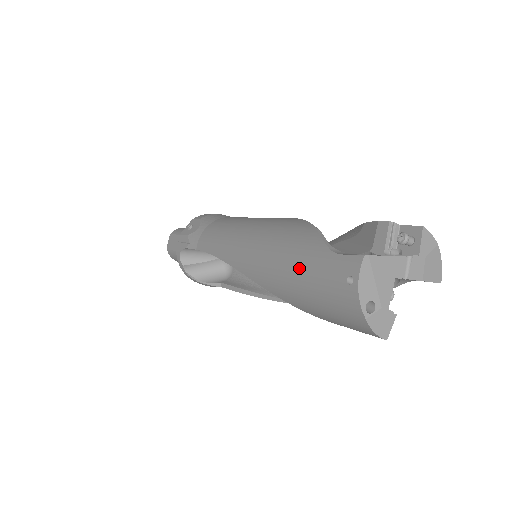
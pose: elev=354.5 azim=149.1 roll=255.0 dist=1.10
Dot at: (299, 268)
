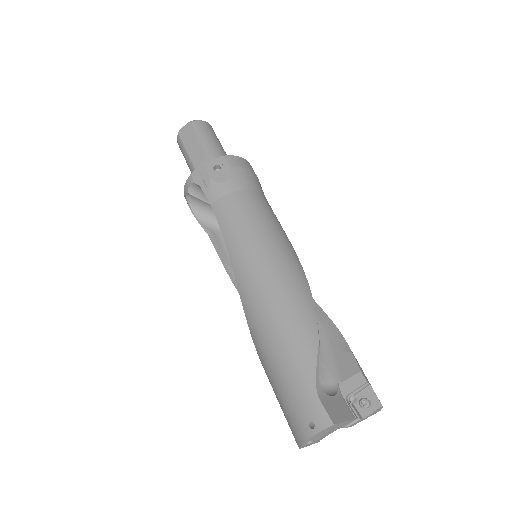
Dot at: (285, 364)
